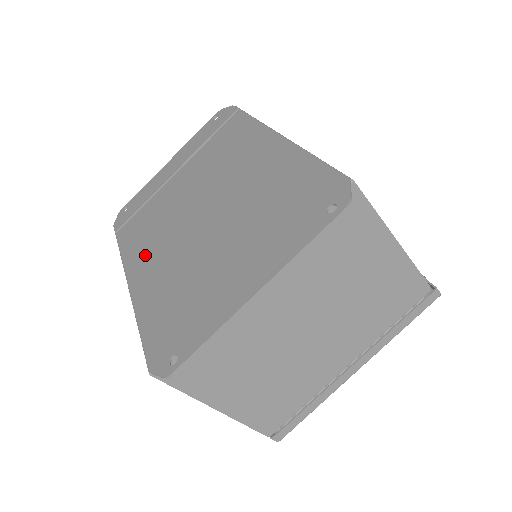
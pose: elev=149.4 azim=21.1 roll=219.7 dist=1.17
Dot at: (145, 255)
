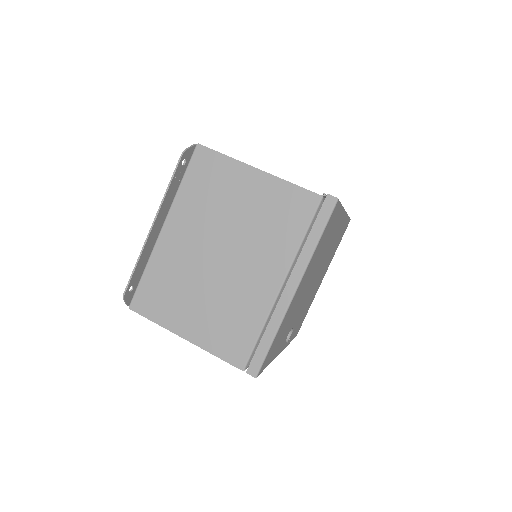
Dot at: occluded
